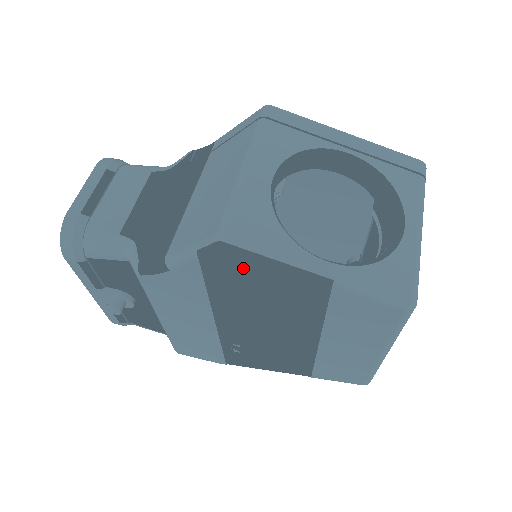
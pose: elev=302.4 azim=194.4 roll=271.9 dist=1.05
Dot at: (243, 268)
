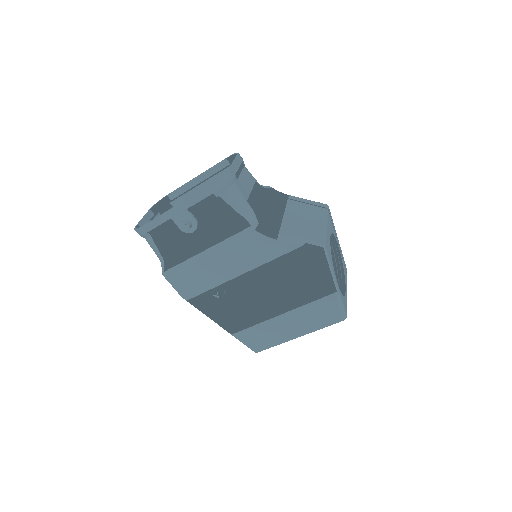
Dot at: (311, 263)
